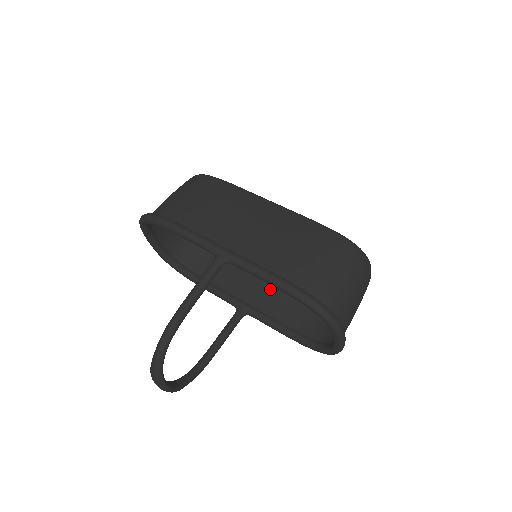
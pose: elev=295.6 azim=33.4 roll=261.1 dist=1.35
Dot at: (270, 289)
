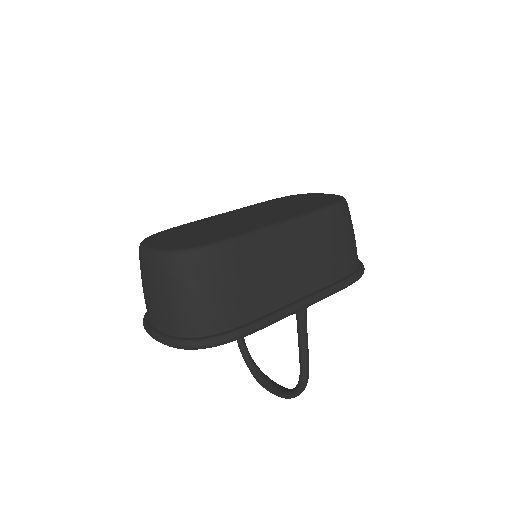
Dot at: occluded
